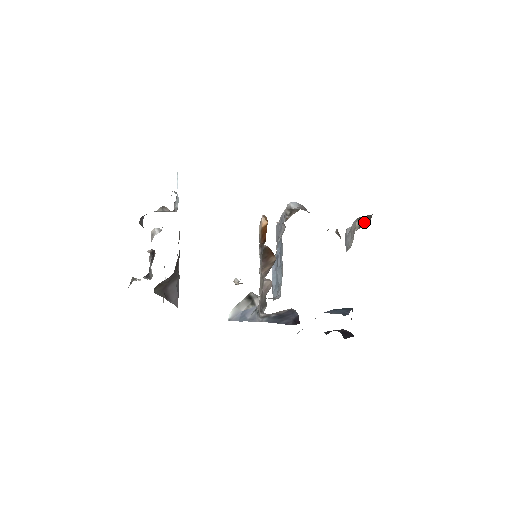
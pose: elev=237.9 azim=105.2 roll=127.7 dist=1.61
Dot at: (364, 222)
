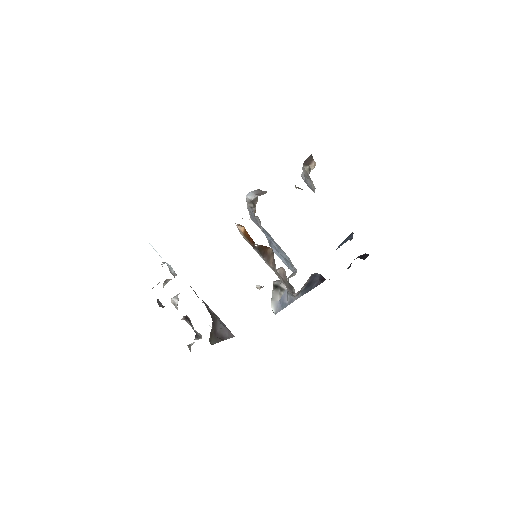
Dot at: (310, 164)
